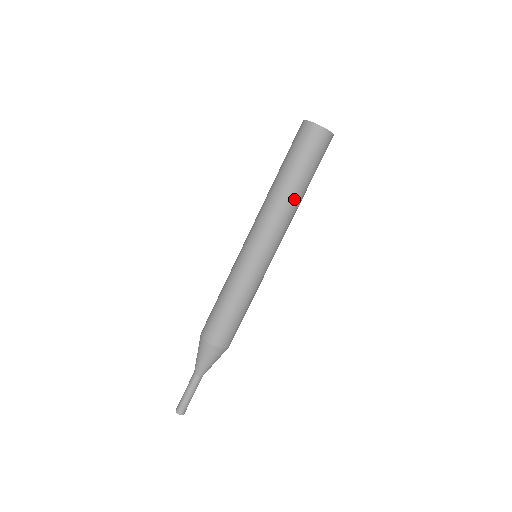
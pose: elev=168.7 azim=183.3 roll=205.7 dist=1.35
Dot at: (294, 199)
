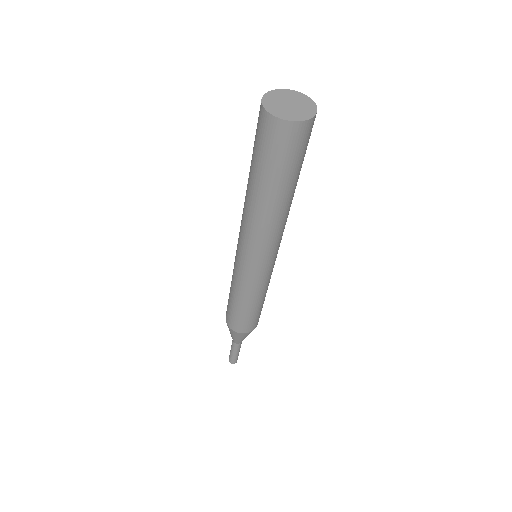
Dot at: (270, 211)
